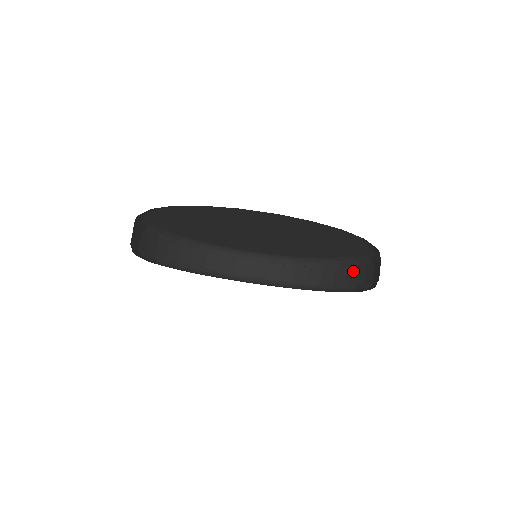
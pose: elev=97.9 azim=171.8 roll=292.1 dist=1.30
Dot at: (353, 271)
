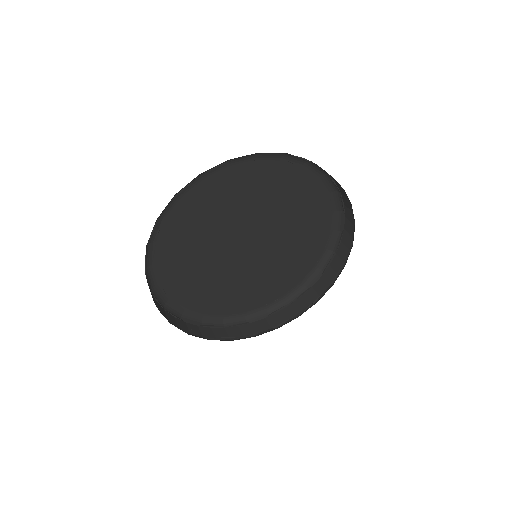
Dot at: (335, 260)
